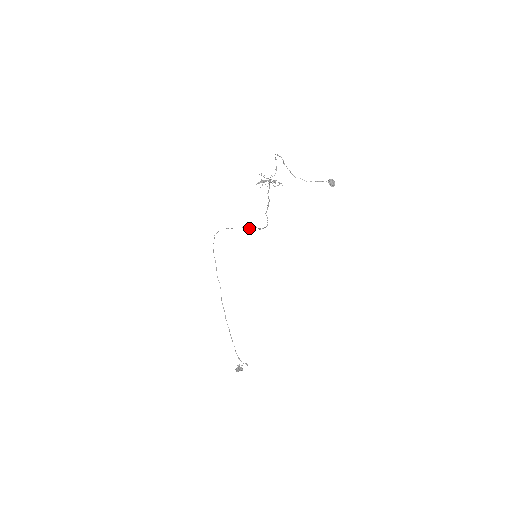
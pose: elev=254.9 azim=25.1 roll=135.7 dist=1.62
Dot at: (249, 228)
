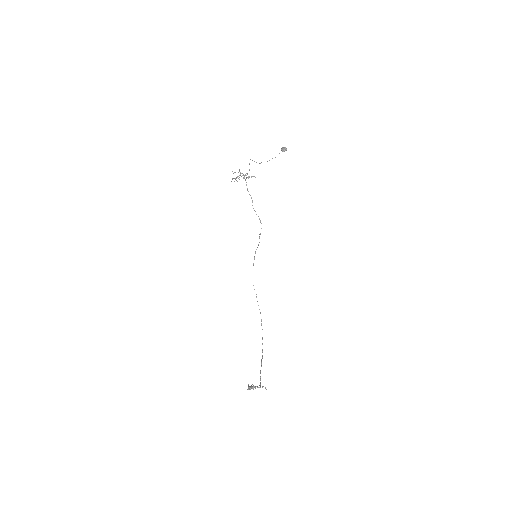
Dot at: (258, 244)
